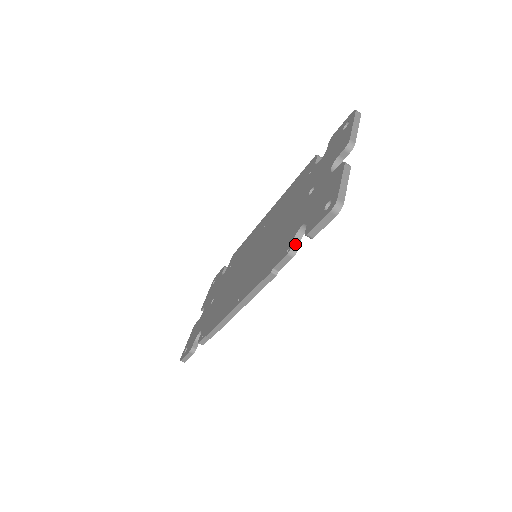
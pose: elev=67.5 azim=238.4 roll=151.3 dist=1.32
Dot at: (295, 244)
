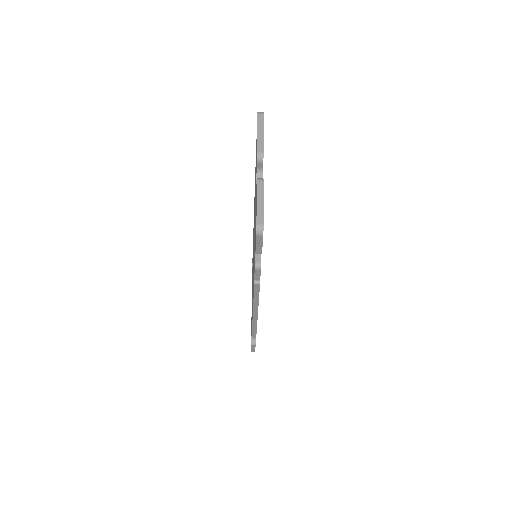
Dot at: (257, 258)
